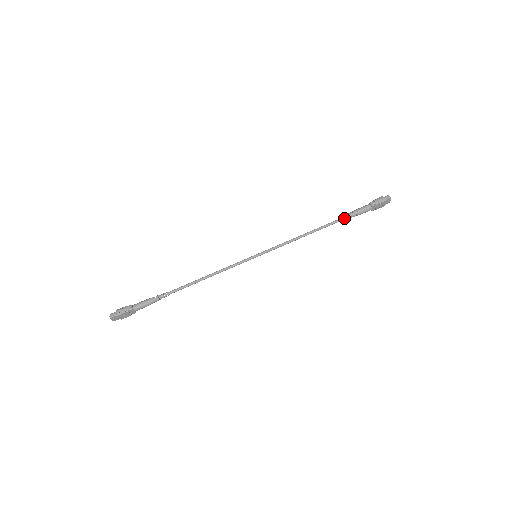
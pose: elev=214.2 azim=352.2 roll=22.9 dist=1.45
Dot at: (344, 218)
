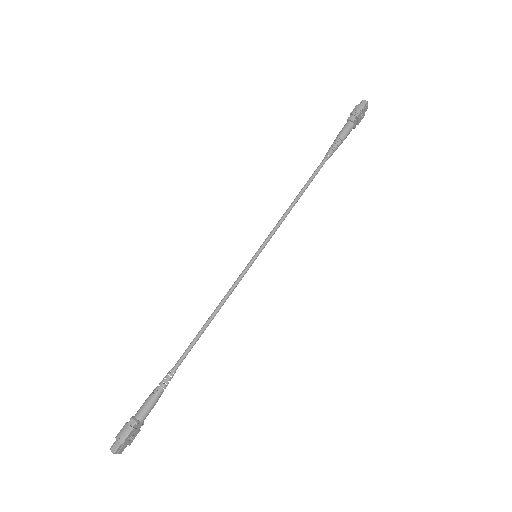
Dot at: (331, 152)
